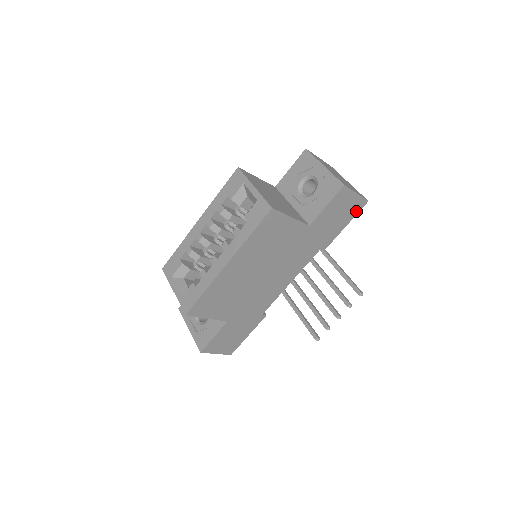
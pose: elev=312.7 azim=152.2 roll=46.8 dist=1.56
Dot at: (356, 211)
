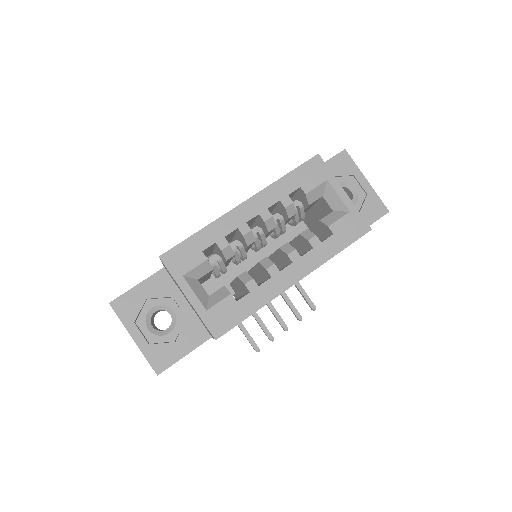
Dot at: occluded
